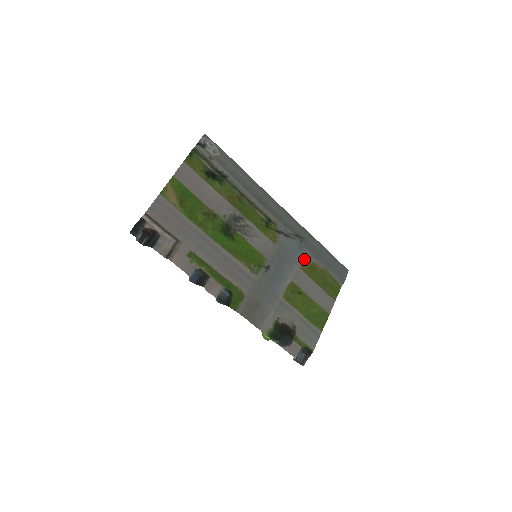
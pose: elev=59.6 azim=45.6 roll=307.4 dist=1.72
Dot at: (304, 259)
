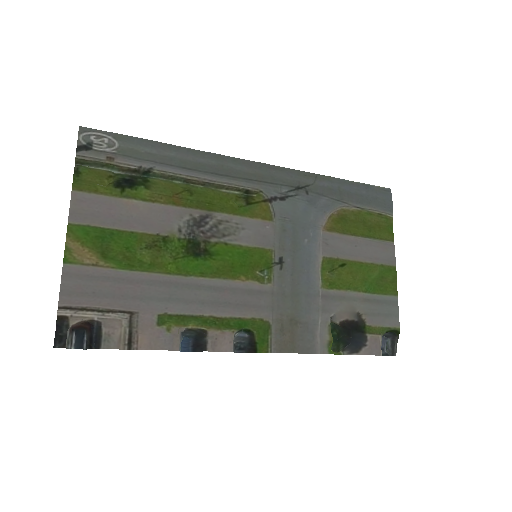
Dot at: (324, 215)
